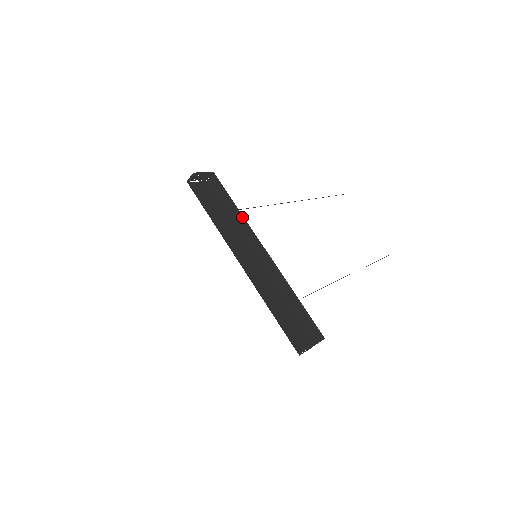
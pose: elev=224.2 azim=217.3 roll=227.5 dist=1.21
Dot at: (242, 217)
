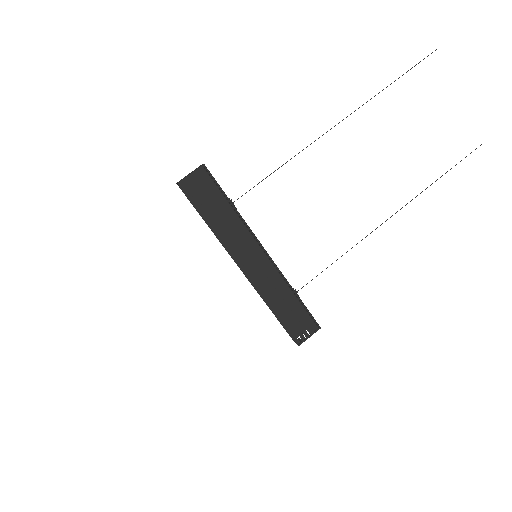
Dot at: (239, 216)
